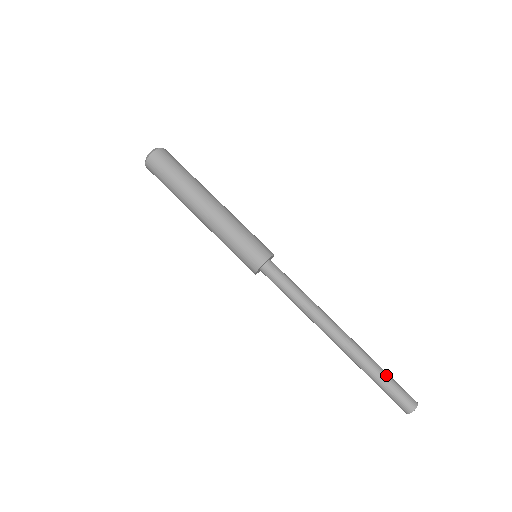
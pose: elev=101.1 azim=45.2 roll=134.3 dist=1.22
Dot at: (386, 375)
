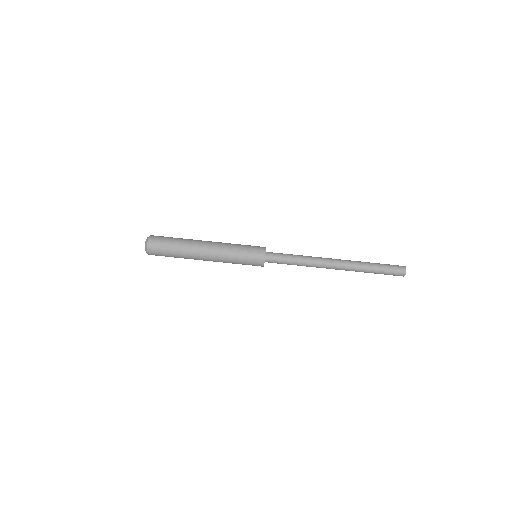
Dot at: (378, 270)
